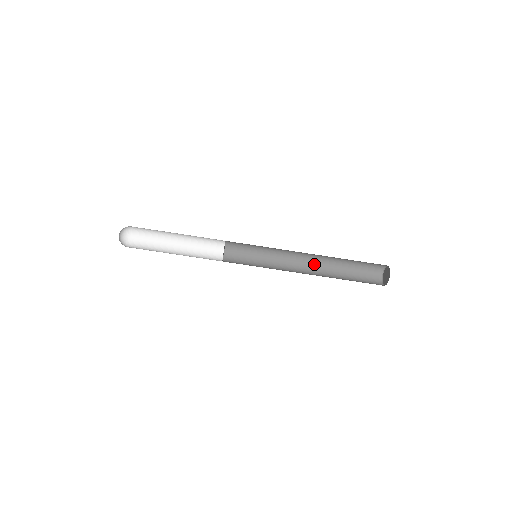
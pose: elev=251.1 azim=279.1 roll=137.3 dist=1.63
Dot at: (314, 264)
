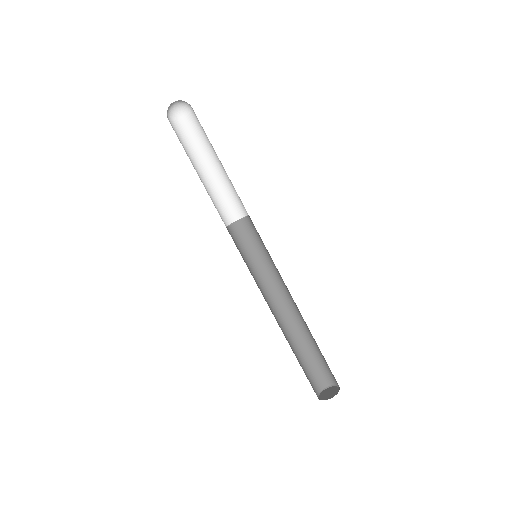
Dot at: (280, 323)
